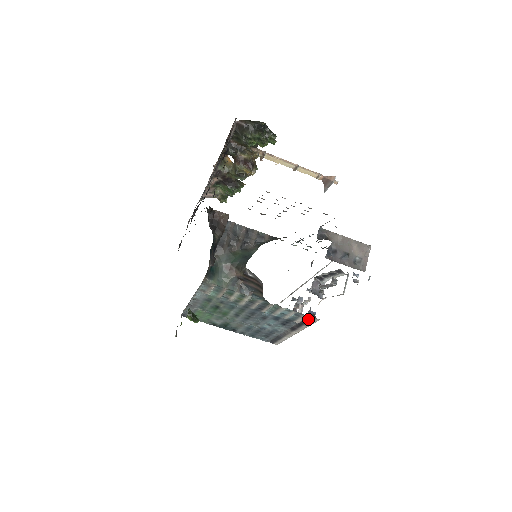
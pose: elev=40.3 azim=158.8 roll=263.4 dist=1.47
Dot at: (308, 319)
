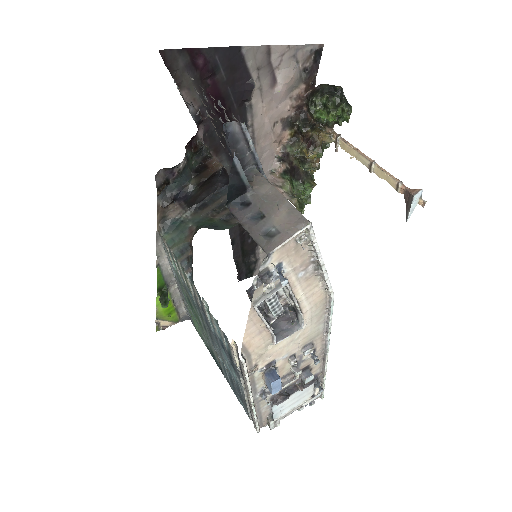
Dot at: occluded
